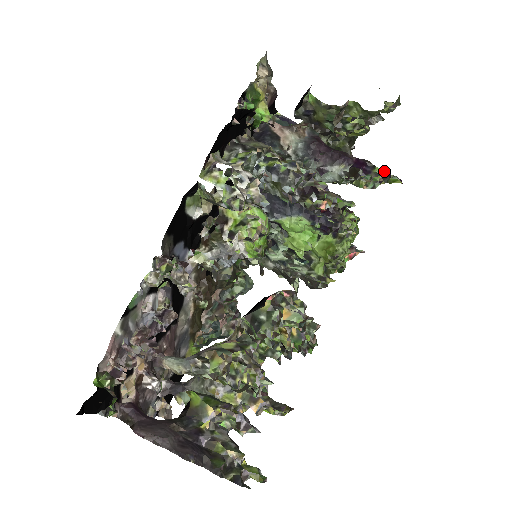
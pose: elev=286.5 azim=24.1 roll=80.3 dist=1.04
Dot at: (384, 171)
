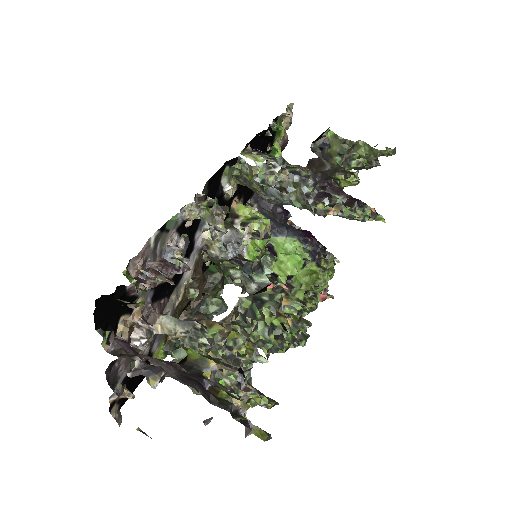
Dot at: (373, 208)
